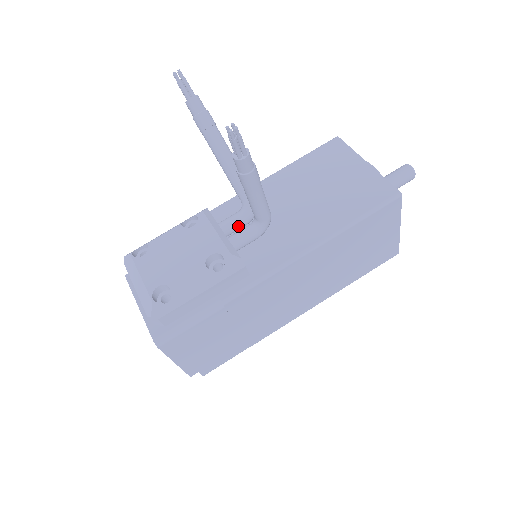
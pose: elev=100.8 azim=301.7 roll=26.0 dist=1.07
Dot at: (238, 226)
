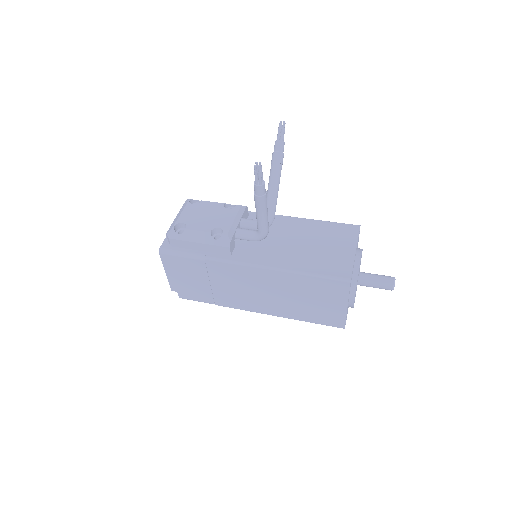
Dot at: (251, 227)
